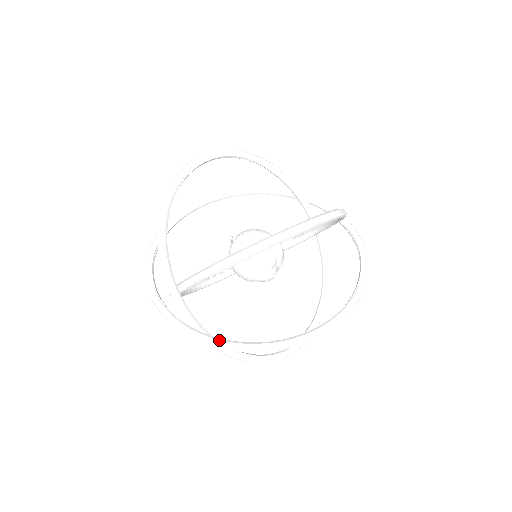
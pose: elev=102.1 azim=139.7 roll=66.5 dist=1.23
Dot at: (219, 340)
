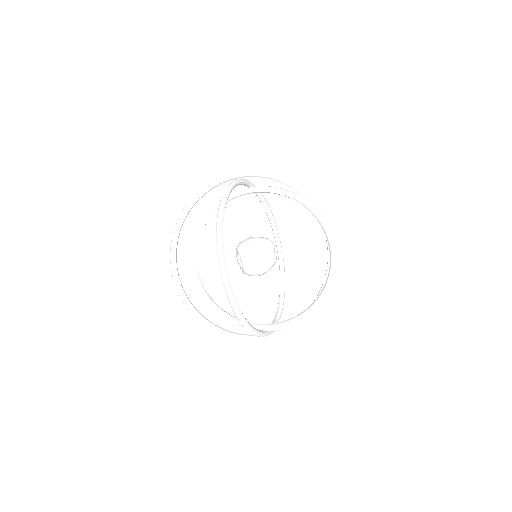
Dot at: (295, 325)
